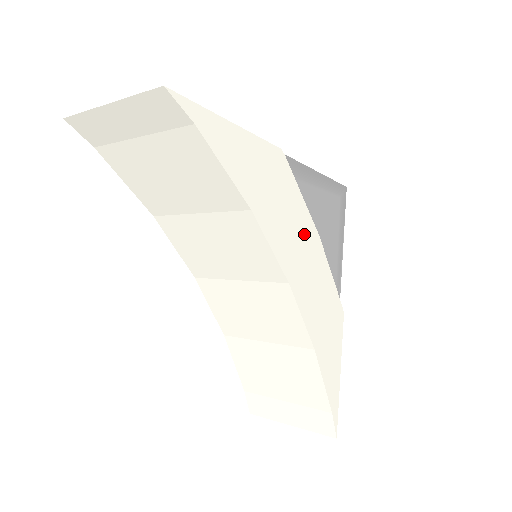
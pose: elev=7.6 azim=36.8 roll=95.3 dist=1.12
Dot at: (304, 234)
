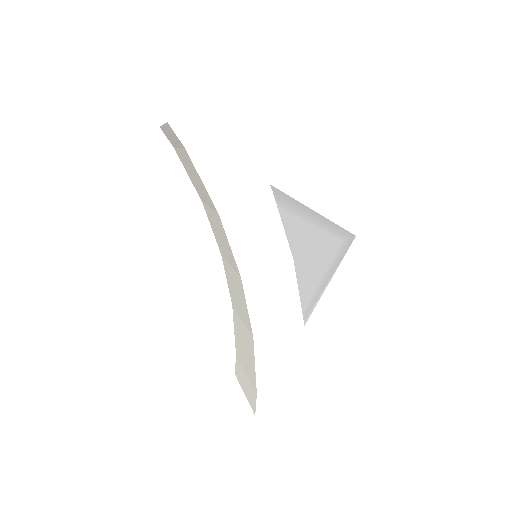
Dot at: (274, 250)
